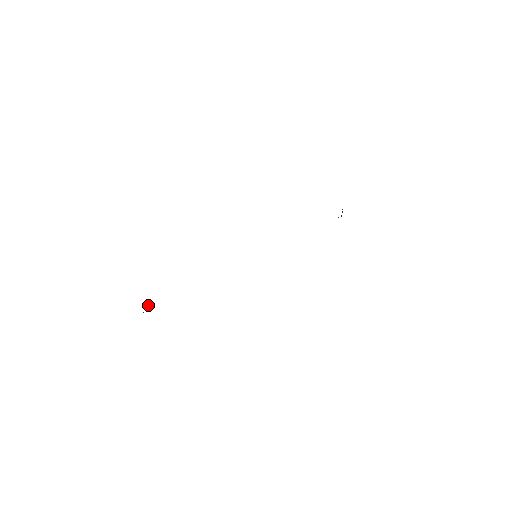
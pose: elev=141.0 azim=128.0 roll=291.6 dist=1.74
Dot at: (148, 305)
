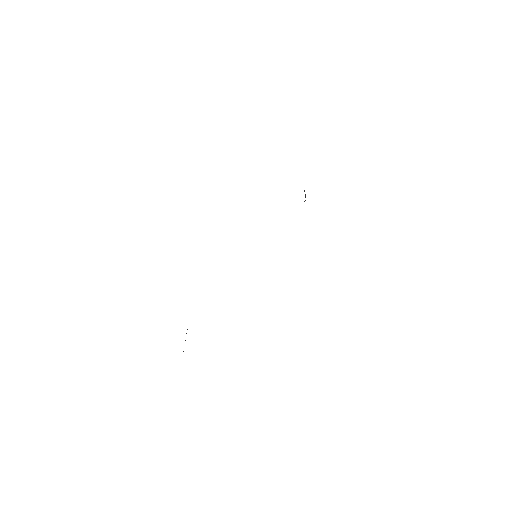
Dot at: (186, 333)
